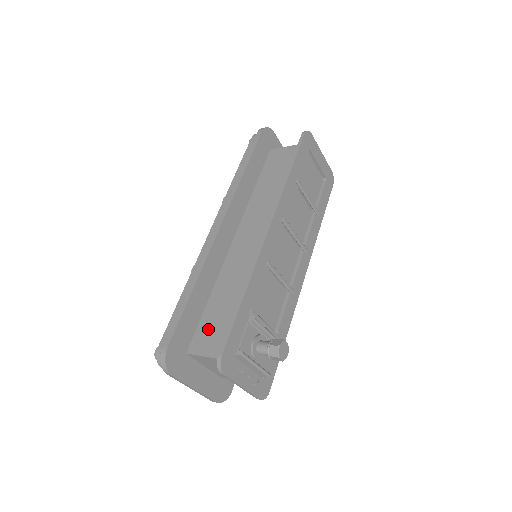
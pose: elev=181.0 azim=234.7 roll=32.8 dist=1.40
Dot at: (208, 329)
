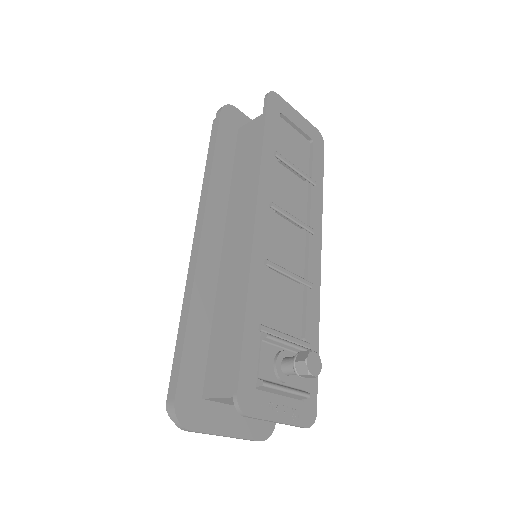
Dot at: (219, 362)
